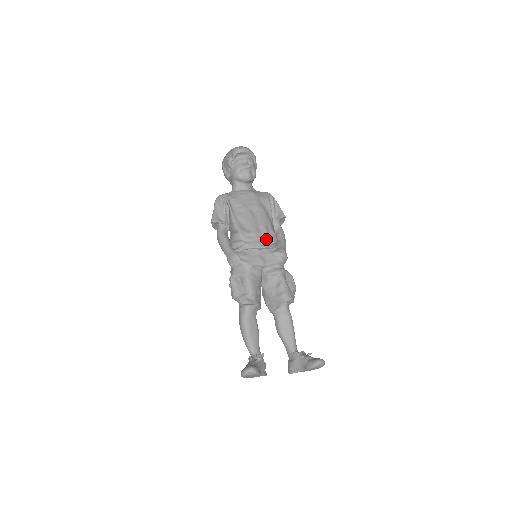
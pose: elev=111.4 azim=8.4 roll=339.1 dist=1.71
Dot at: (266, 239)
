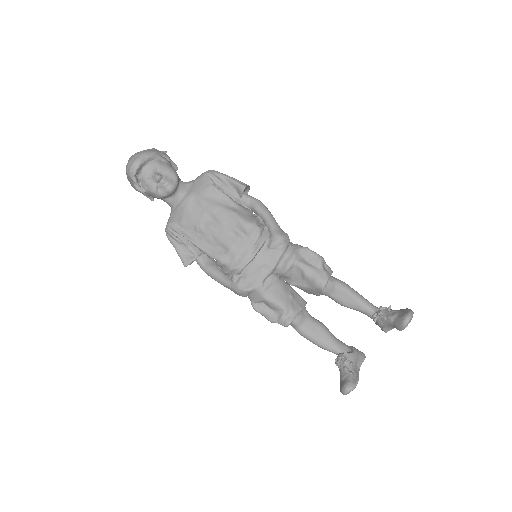
Dot at: (249, 242)
